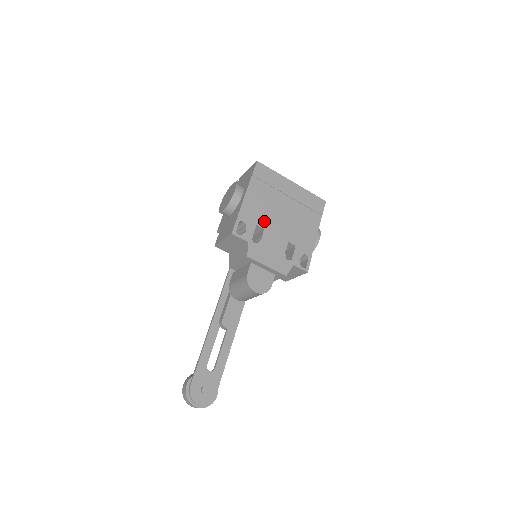
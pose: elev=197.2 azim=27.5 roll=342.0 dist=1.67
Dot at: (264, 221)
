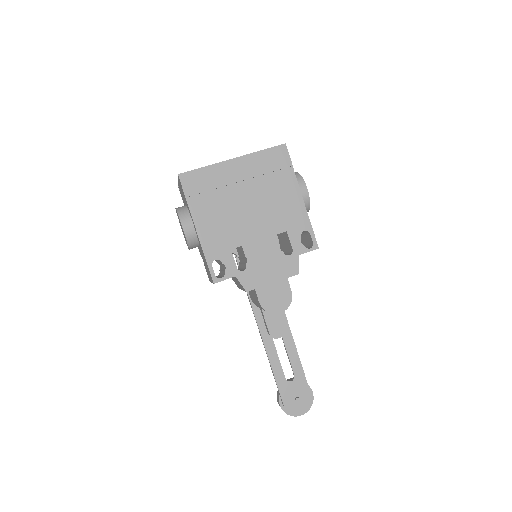
Dot at: (235, 237)
